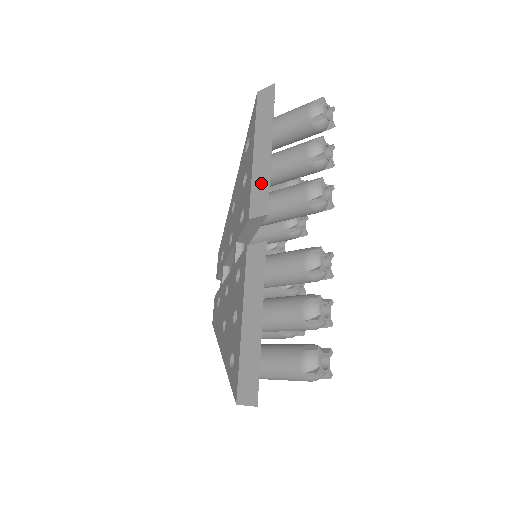
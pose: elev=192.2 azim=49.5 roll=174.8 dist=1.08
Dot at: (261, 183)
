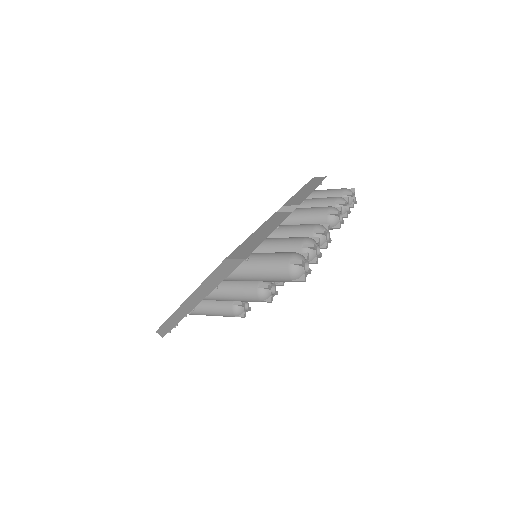
Dot at: (300, 197)
